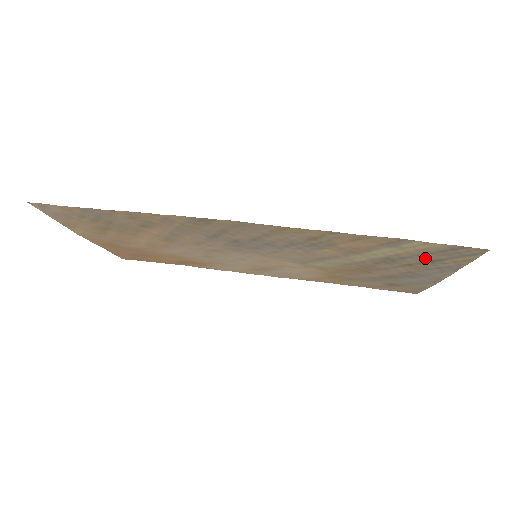
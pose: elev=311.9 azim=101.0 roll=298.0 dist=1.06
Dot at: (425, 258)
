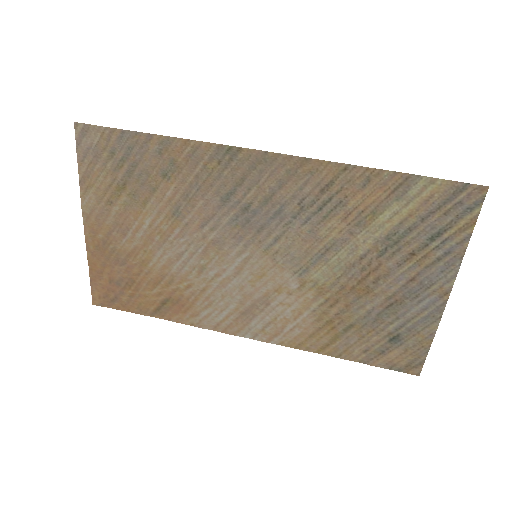
Dot at: (430, 227)
